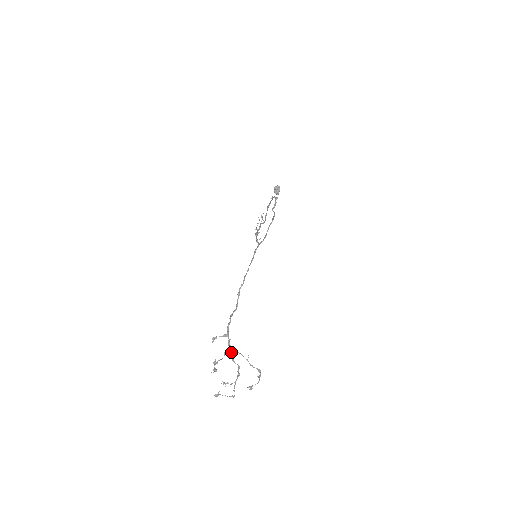
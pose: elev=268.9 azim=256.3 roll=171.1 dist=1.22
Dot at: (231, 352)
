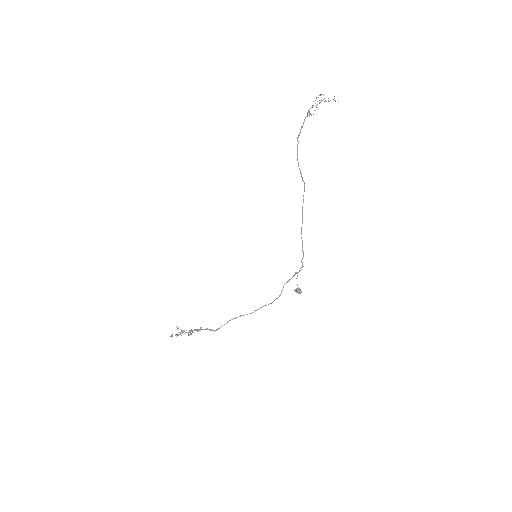
Dot at: occluded
